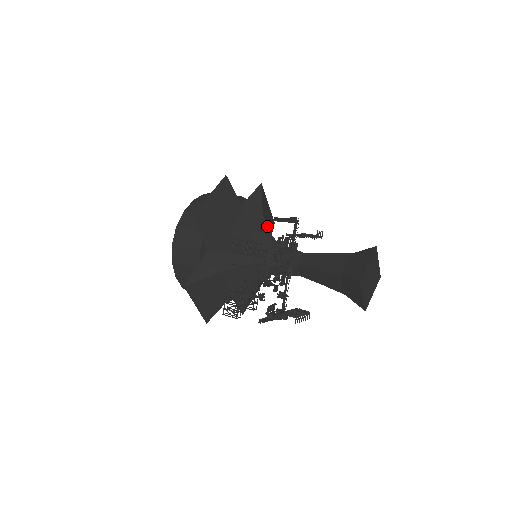
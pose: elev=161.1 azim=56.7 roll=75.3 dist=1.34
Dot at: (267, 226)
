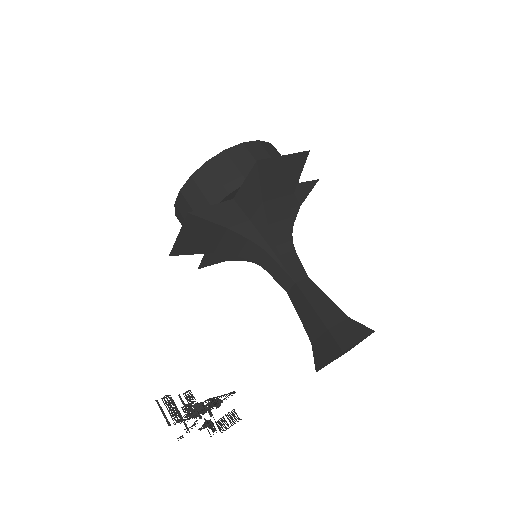
Dot at: (274, 209)
